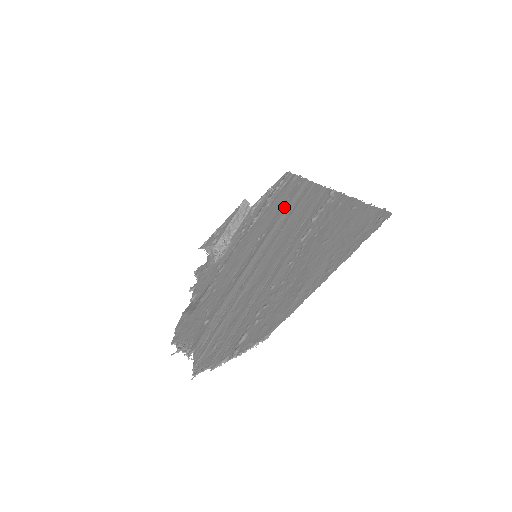
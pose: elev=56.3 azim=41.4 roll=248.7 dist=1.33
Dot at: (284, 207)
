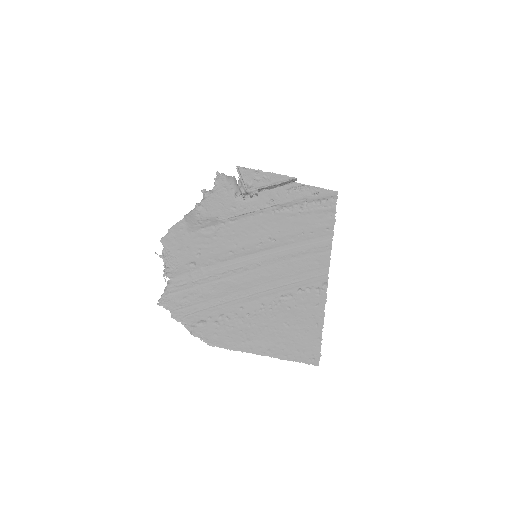
Dot at: (303, 238)
